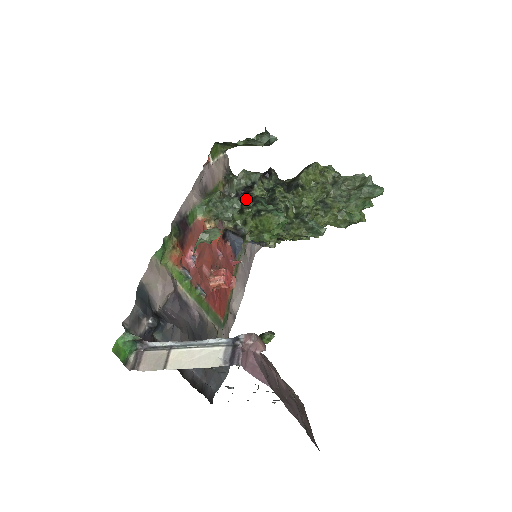
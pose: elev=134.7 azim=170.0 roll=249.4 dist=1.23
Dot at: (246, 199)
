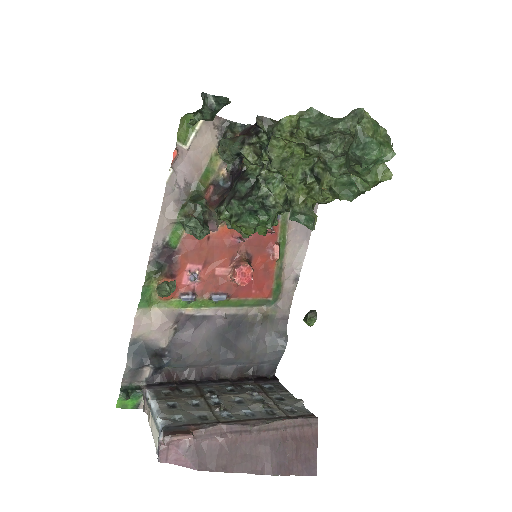
Dot at: (233, 182)
